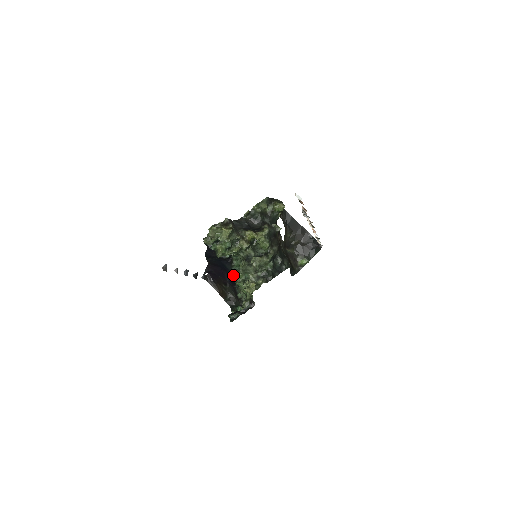
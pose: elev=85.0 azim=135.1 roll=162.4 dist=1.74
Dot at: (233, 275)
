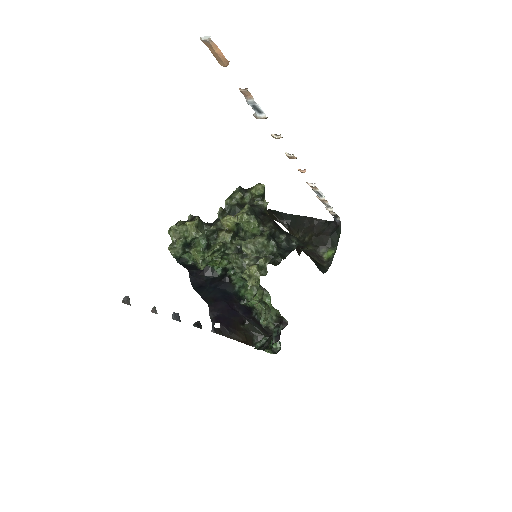
Dot at: (239, 295)
